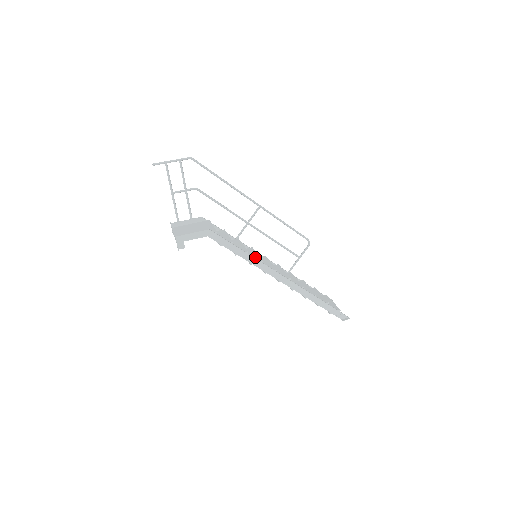
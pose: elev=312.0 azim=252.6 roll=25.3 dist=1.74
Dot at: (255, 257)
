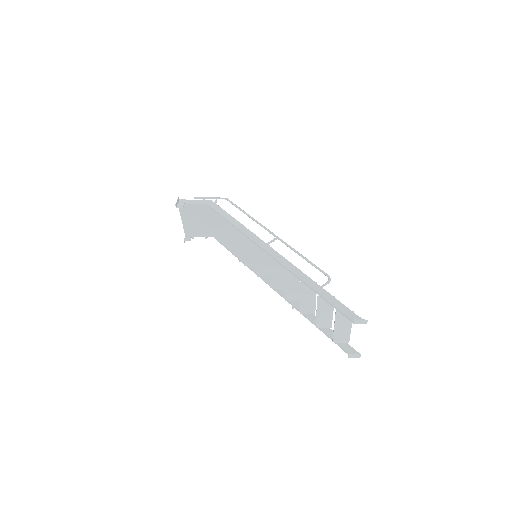
Dot at: (251, 243)
